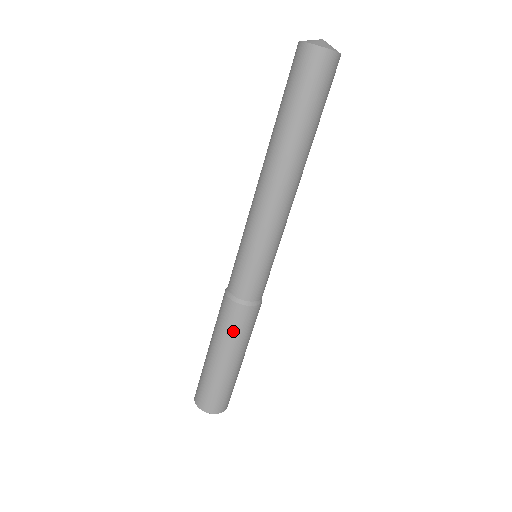
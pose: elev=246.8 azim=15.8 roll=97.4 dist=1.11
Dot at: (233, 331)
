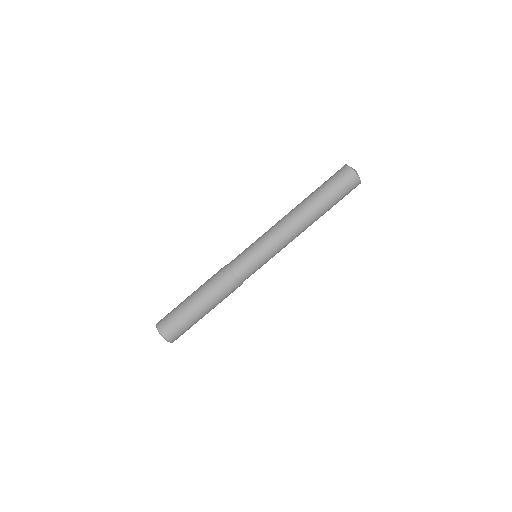
Dot at: (223, 297)
